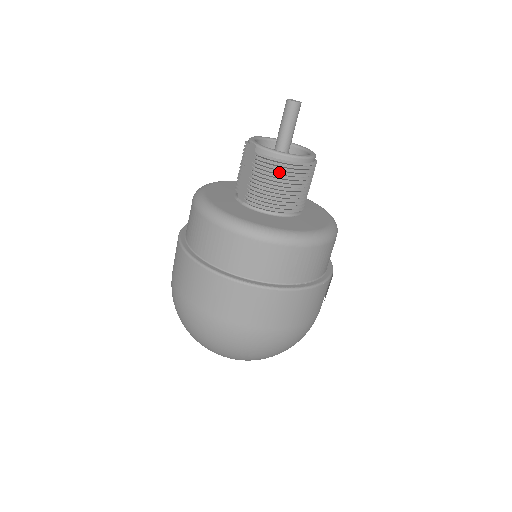
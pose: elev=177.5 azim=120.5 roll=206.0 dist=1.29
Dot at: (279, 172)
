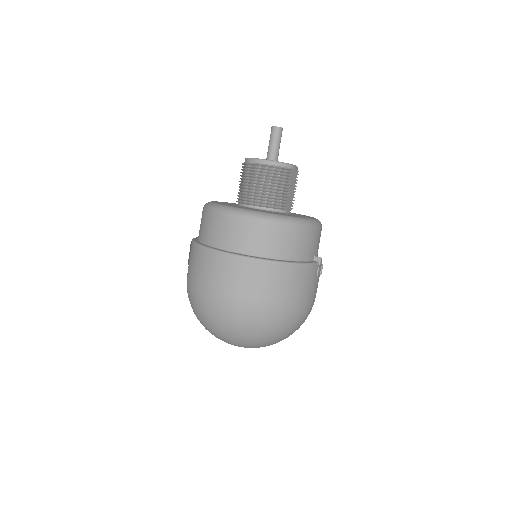
Dot at: (247, 172)
